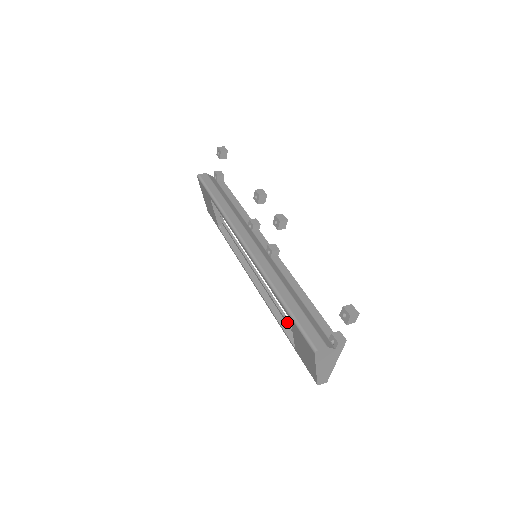
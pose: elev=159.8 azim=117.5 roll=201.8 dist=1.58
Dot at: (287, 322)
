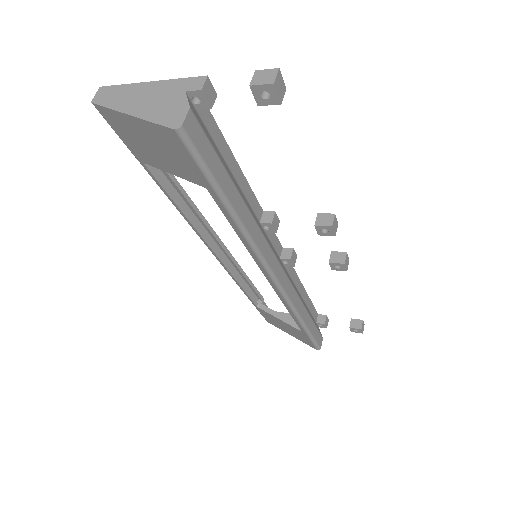
Dot at: (251, 286)
